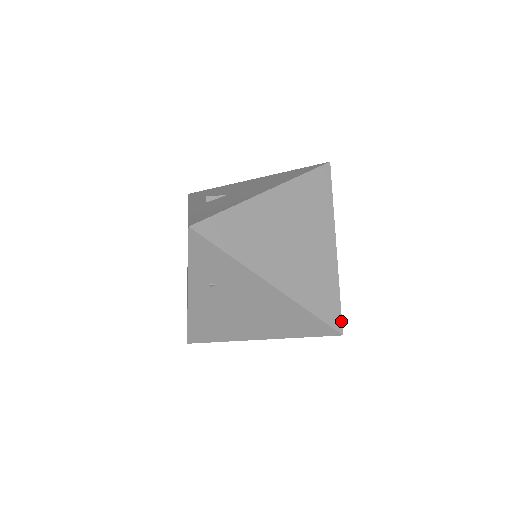
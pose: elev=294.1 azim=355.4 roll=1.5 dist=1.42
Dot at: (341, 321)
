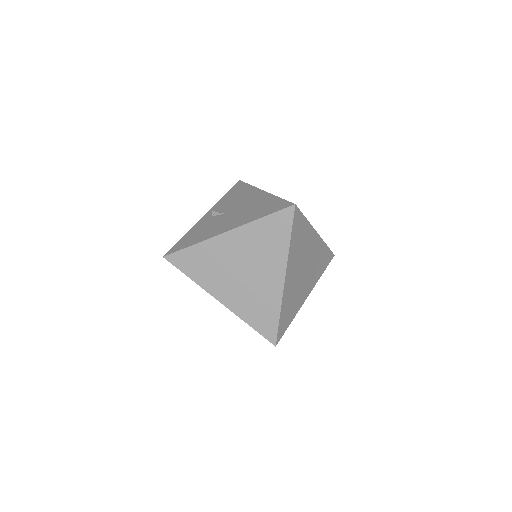
Dot at: (276, 336)
